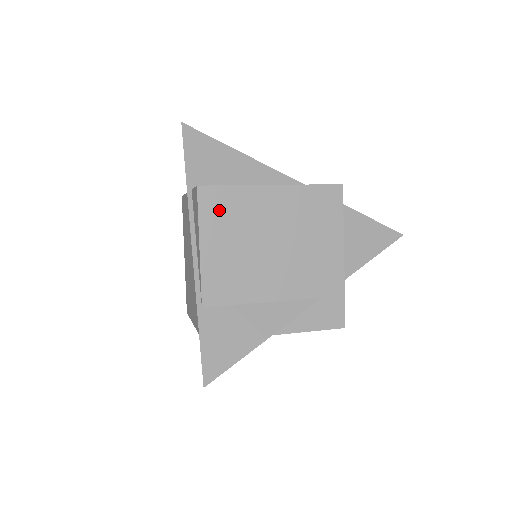
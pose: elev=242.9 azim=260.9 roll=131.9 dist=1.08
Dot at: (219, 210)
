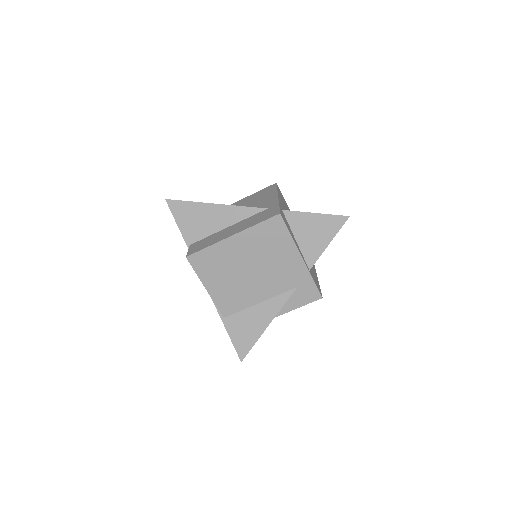
Dot at: (206, 264)
